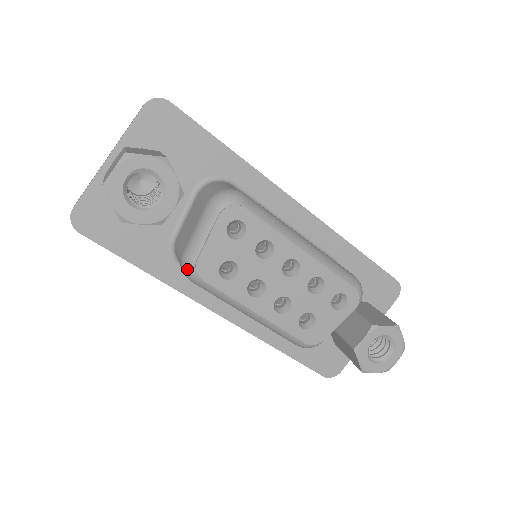
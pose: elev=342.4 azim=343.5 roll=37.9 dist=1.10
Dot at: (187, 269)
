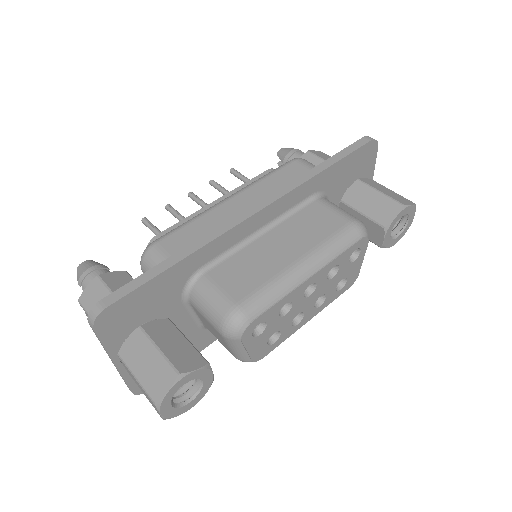
Dot at: occluded
